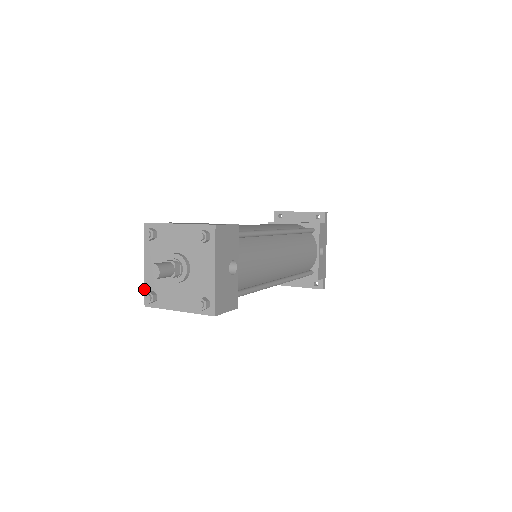
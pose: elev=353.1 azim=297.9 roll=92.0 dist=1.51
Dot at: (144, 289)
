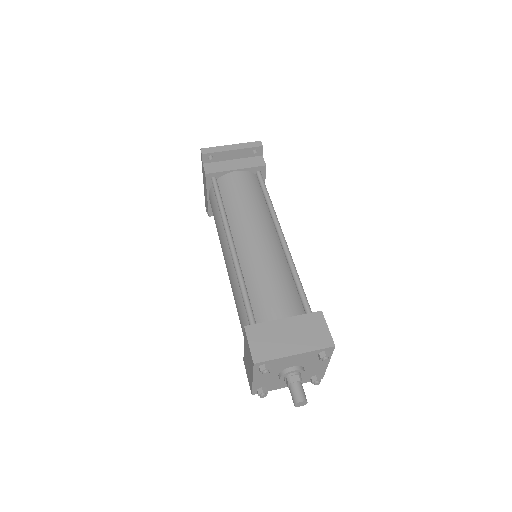
Dot at: (252, 390)
